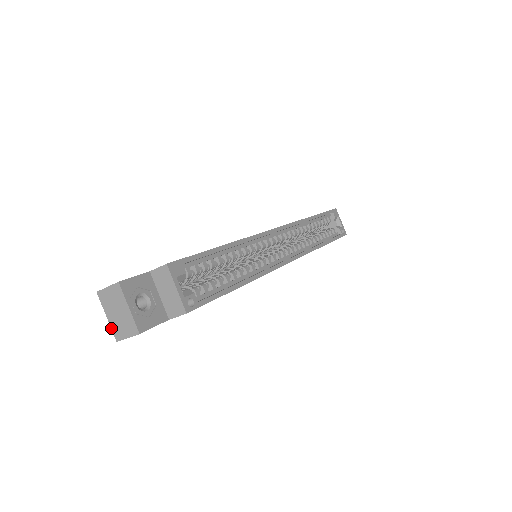
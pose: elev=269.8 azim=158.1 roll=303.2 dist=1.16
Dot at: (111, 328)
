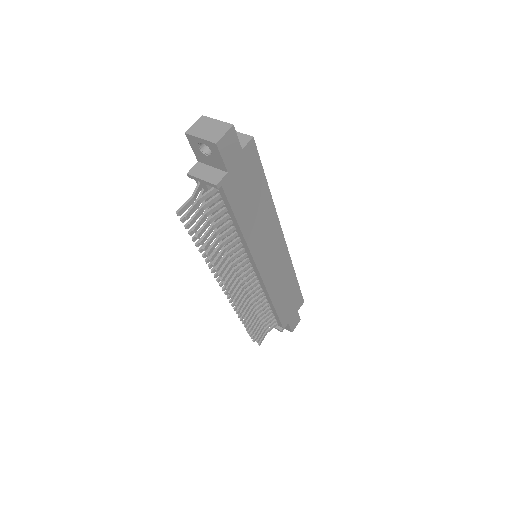
Dot at: (207, 140)
